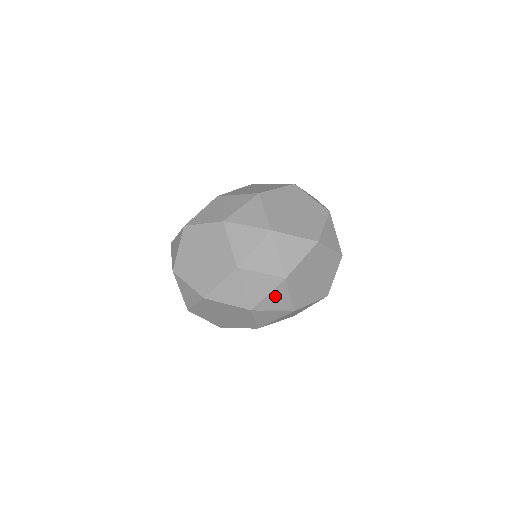
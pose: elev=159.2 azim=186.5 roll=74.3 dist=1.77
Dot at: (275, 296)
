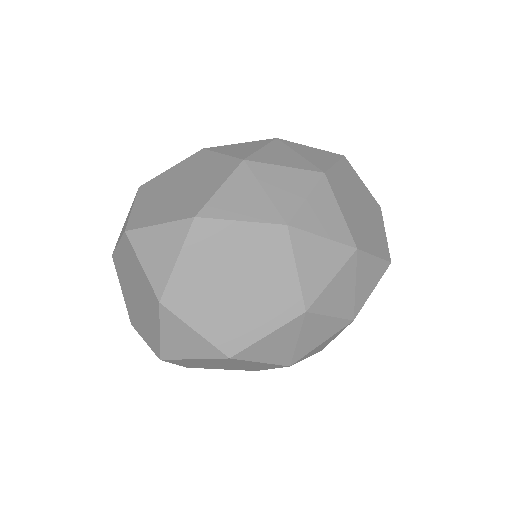
Dot at: (318, 205)
